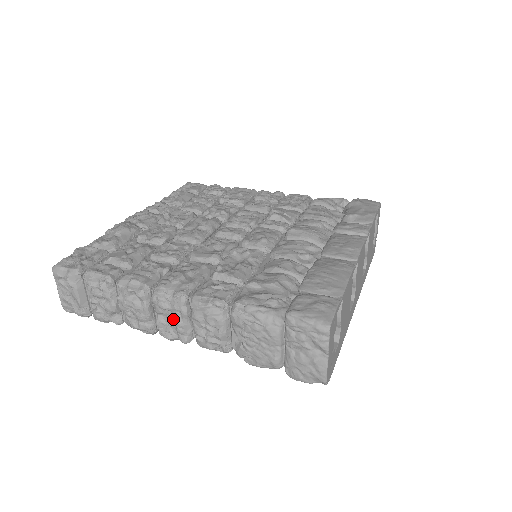
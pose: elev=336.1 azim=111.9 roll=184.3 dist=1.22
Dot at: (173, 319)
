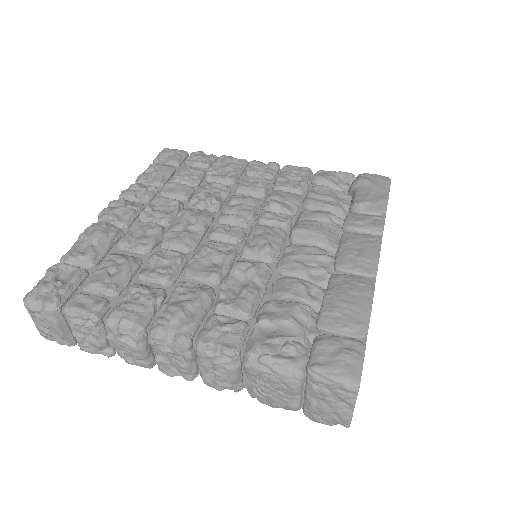
Dot at: (175, 361)
